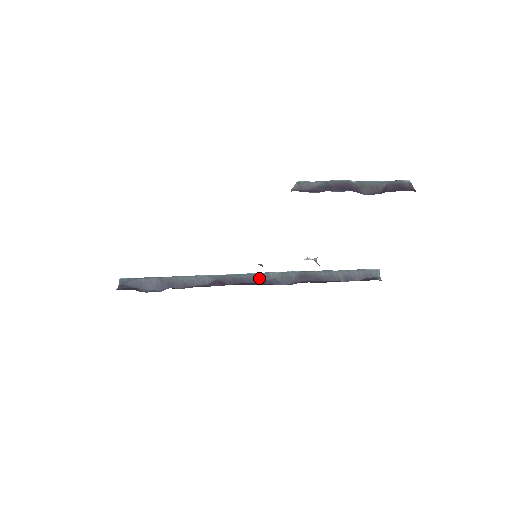
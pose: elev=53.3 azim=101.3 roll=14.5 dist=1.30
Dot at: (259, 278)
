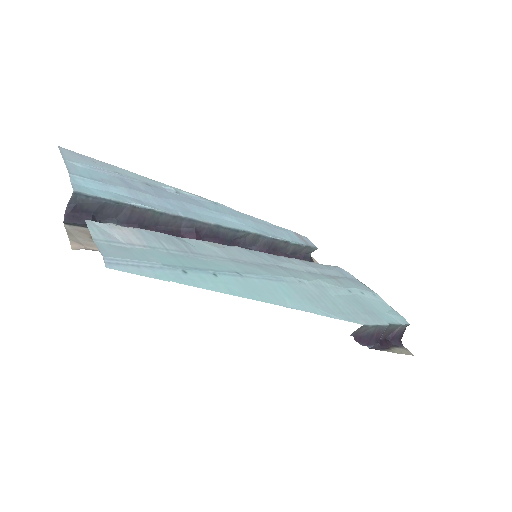
Dot at: (233, 235)
